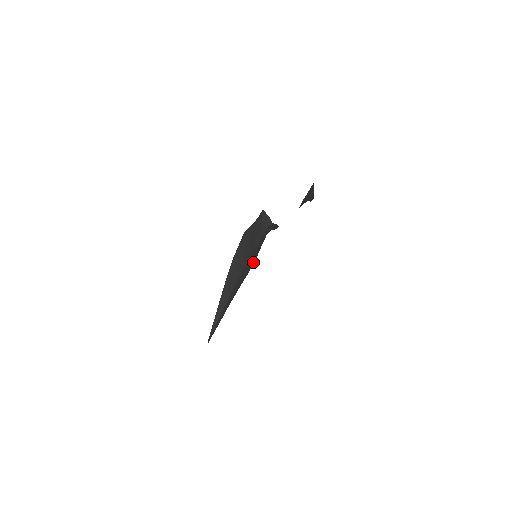
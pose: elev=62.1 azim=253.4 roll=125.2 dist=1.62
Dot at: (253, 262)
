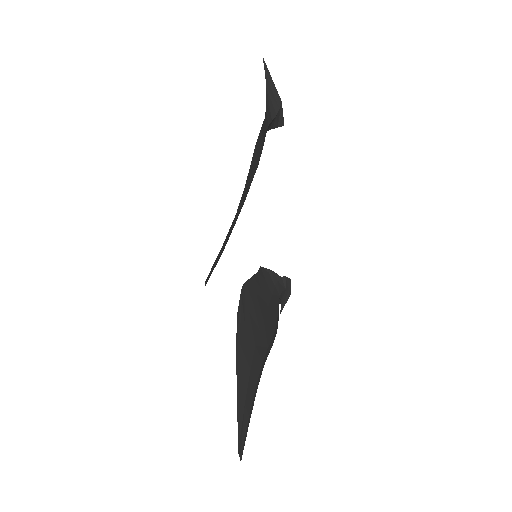
Dot at: (273, 326)
